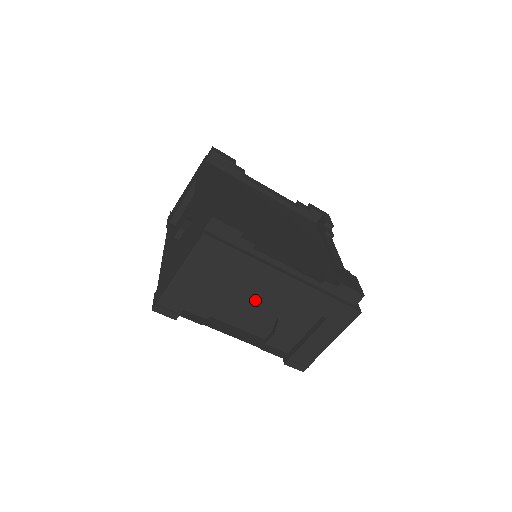
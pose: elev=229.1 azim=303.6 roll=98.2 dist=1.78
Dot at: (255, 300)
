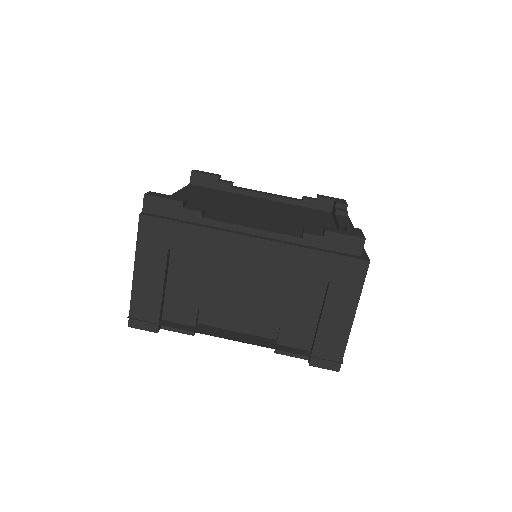
Dot at: (241, 288)
